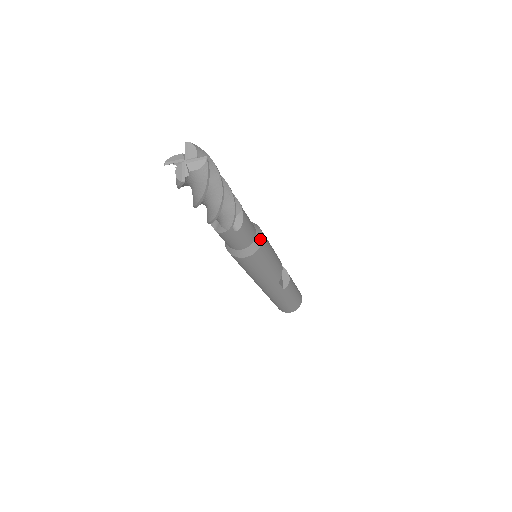
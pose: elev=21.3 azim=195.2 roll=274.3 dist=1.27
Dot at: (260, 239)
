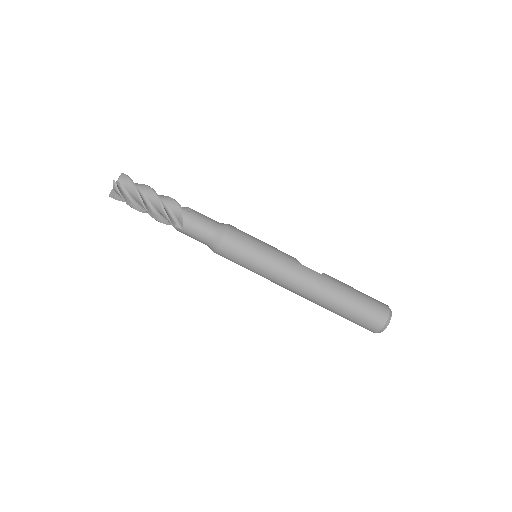
Dot at: (226, 224)
